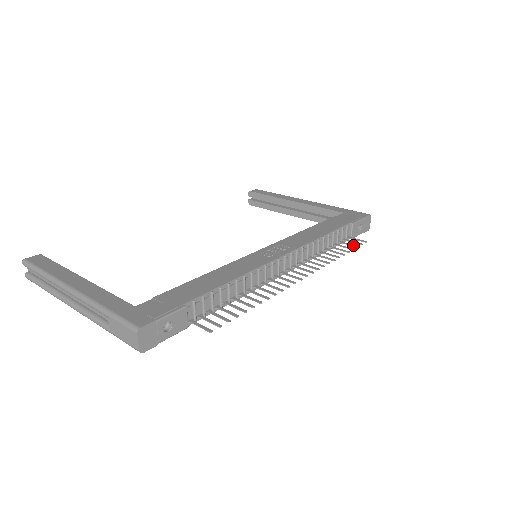
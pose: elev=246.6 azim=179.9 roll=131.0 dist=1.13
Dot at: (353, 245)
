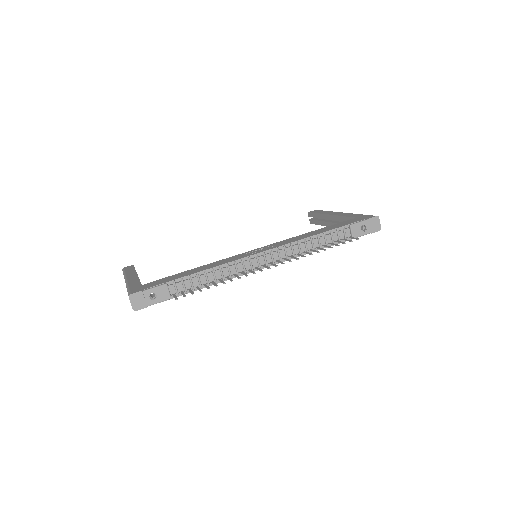
Dot at: (343, 242)
